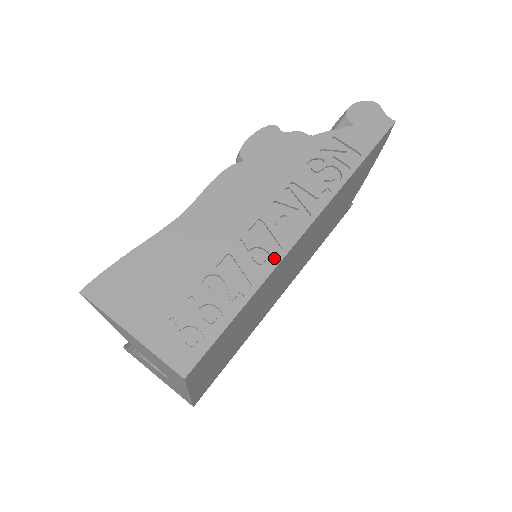
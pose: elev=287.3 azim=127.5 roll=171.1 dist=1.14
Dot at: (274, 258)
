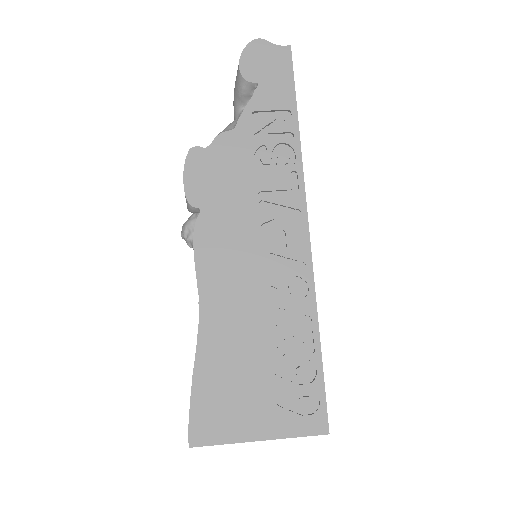
Dot at: (306, 277)
